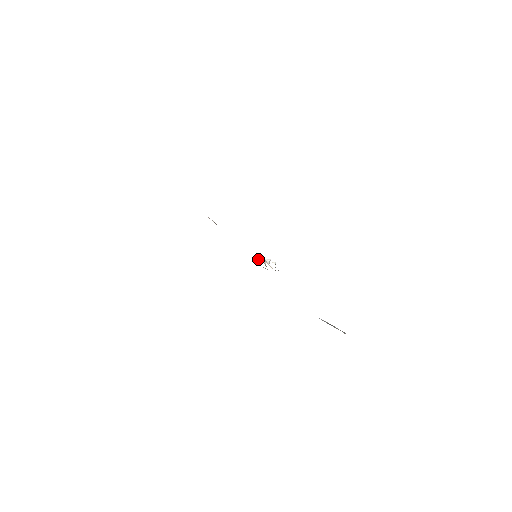
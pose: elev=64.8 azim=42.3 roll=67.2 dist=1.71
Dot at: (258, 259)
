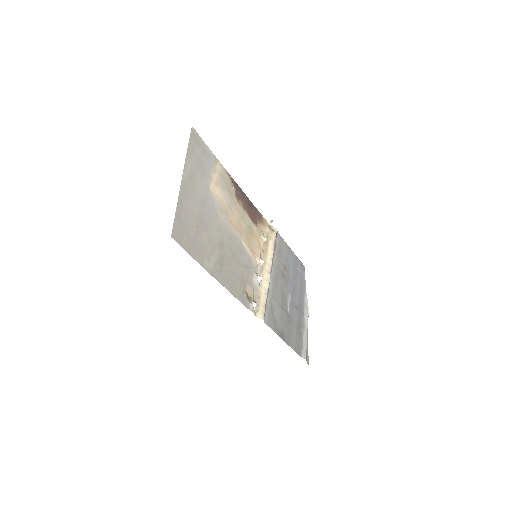
Dot at: (266, 238)
